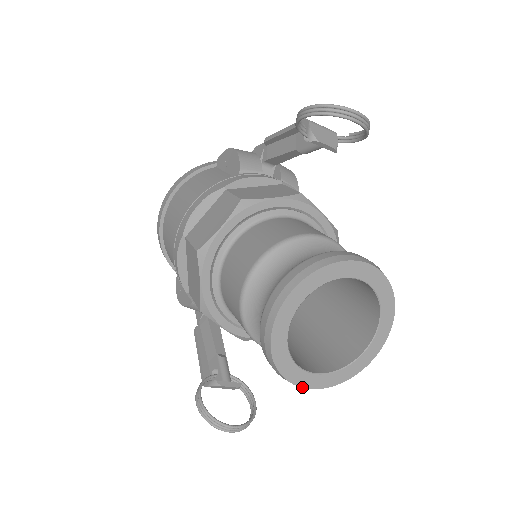
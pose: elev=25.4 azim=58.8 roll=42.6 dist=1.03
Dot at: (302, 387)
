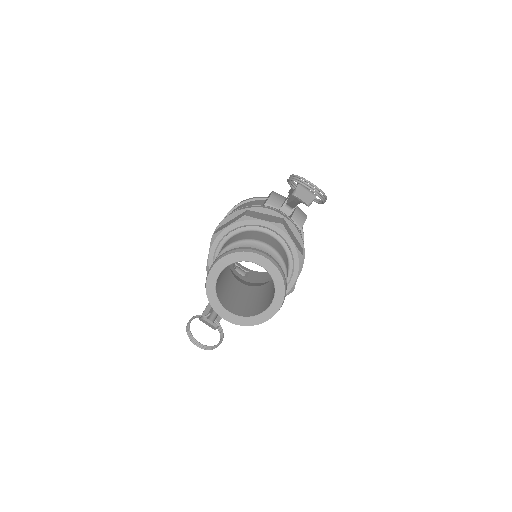
Dot at: (219, 315)
